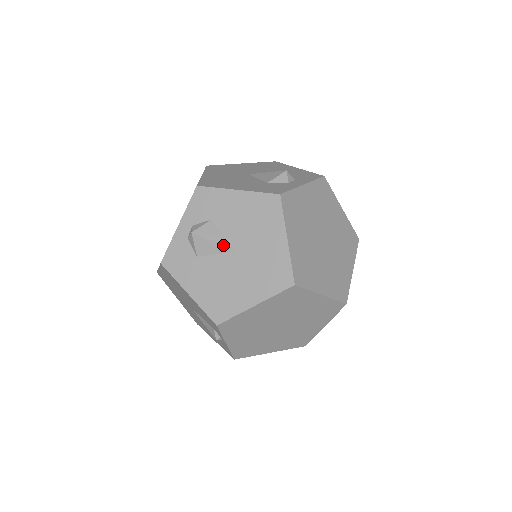
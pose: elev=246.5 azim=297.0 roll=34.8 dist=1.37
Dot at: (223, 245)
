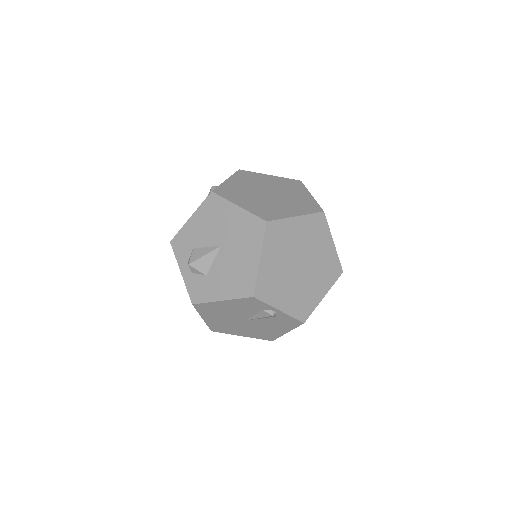
Dot at: (211, 251)
